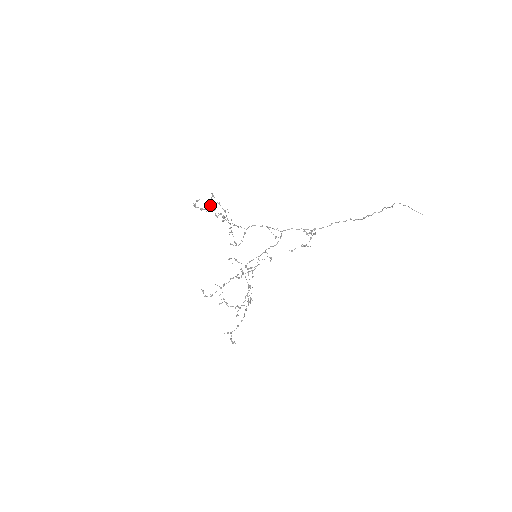
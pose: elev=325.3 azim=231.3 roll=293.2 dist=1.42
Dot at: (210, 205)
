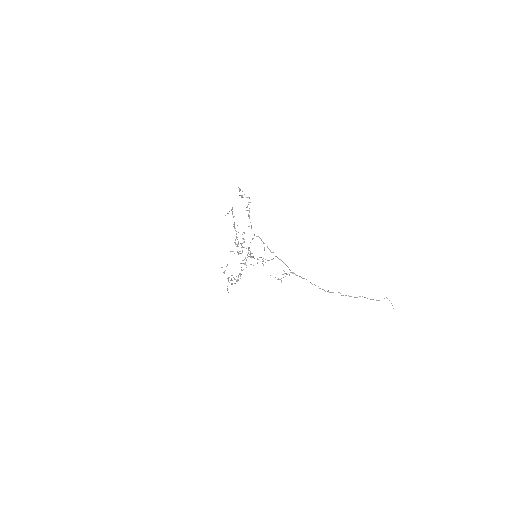
Dot at: (249, 197)
